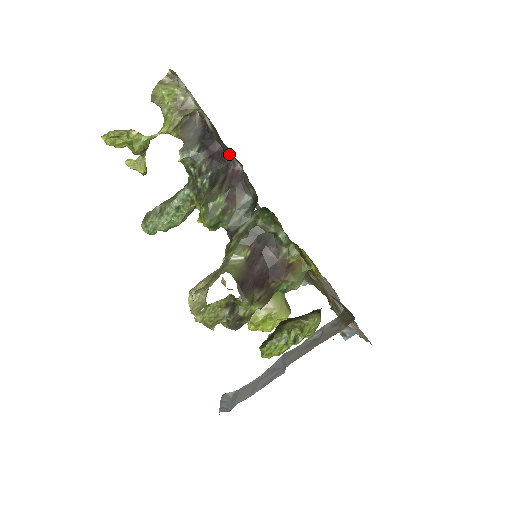
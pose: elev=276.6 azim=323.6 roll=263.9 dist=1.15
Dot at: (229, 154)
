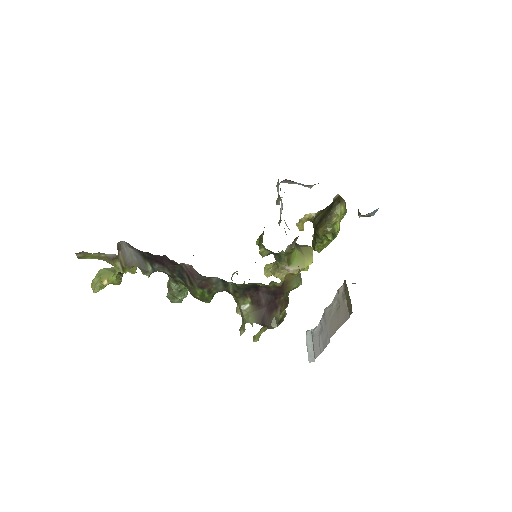
Dot at: (173, 260)
